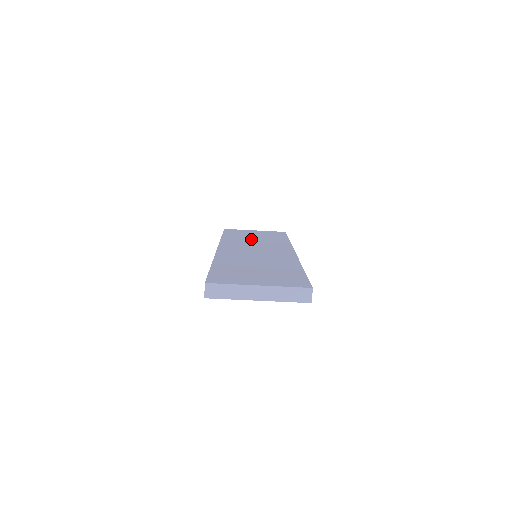
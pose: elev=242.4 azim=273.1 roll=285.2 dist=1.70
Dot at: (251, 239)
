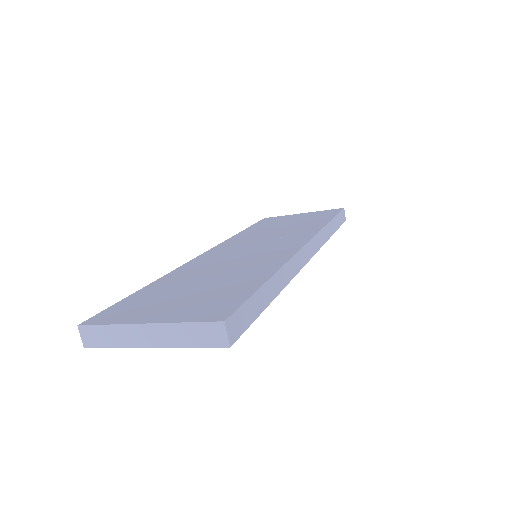
Dot at: (274, 229)
